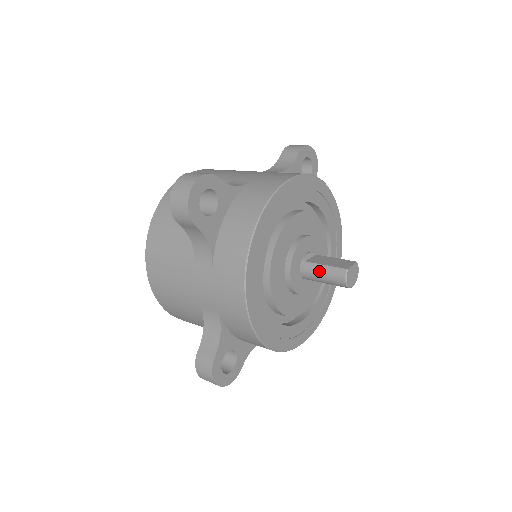
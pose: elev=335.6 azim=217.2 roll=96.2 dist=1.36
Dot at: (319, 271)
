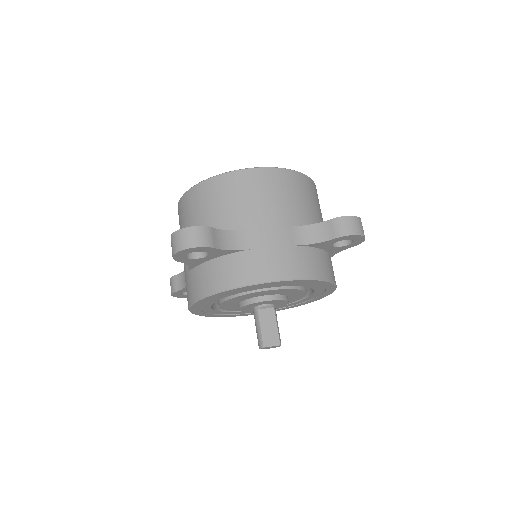
Dot at: (256, 325)
